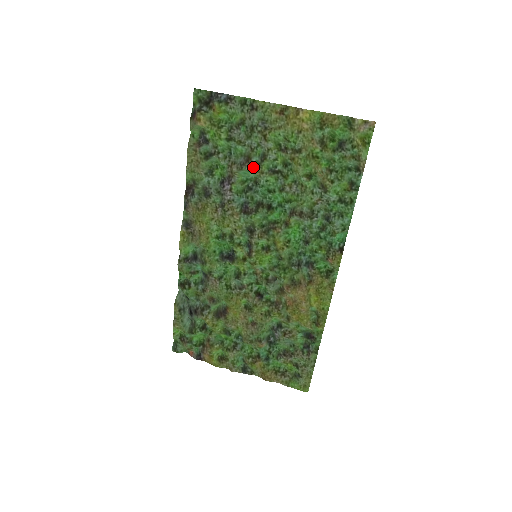
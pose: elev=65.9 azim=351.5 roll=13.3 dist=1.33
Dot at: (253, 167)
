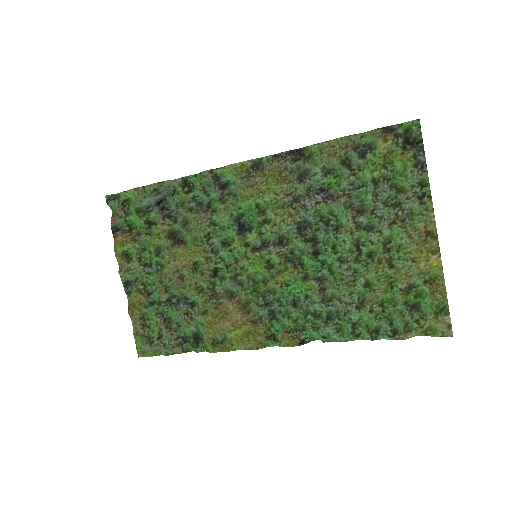
Dot at: (354, 221)
